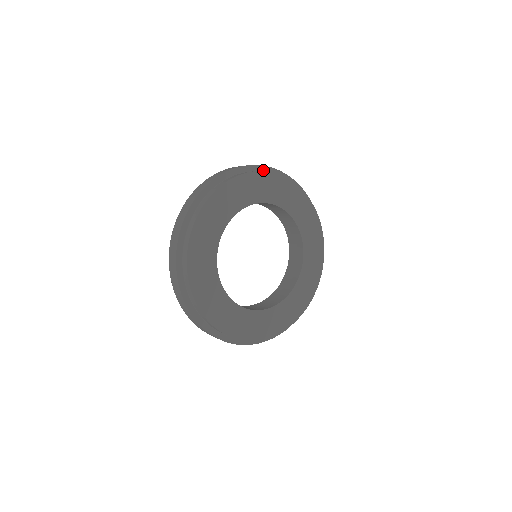
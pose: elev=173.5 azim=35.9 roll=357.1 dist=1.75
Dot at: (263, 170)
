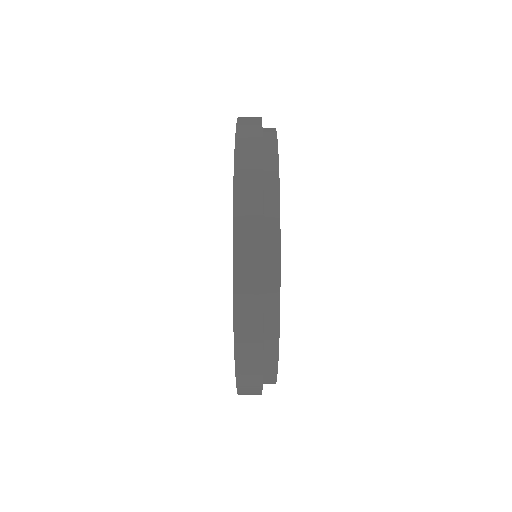
Dot at: occluded
